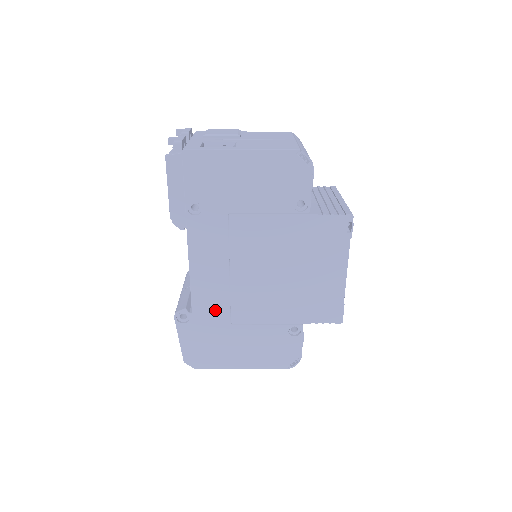
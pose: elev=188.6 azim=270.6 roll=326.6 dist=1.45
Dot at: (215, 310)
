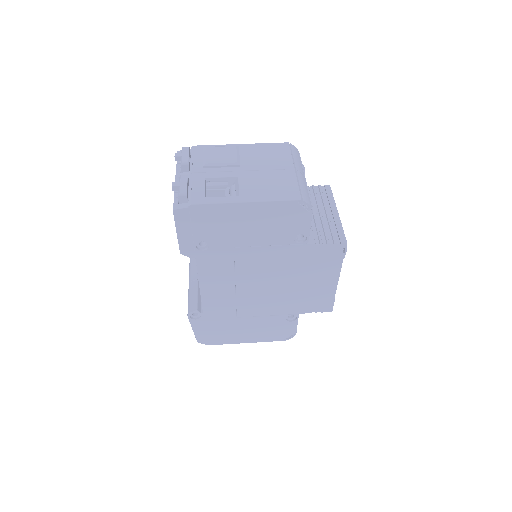
Dot at: (223, 310)
